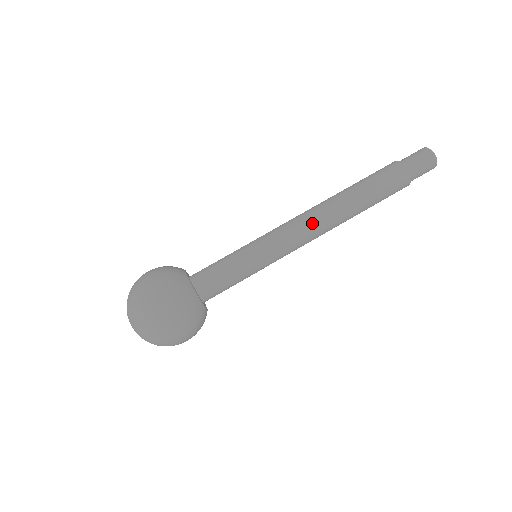
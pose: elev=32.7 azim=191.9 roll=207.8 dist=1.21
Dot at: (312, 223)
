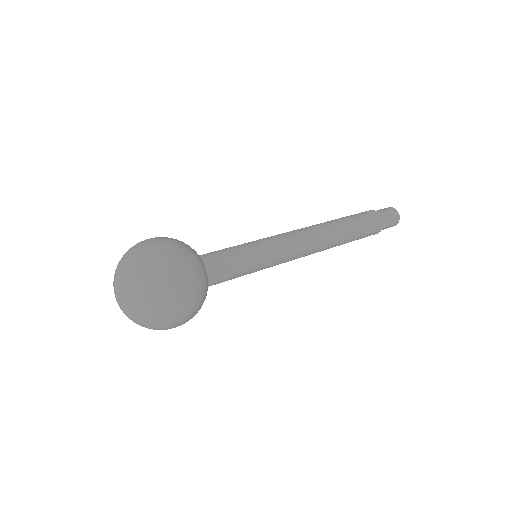
Dot at: (309, 233)
